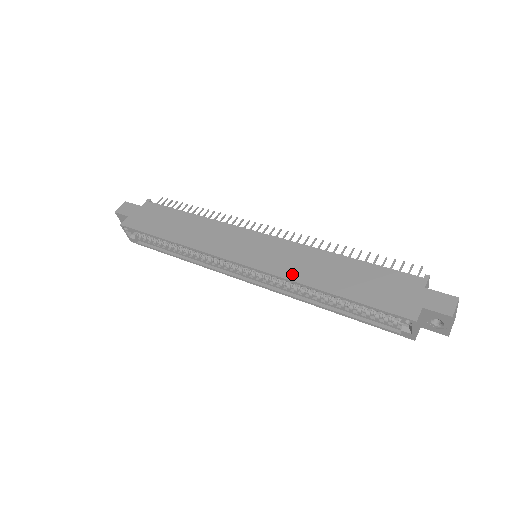
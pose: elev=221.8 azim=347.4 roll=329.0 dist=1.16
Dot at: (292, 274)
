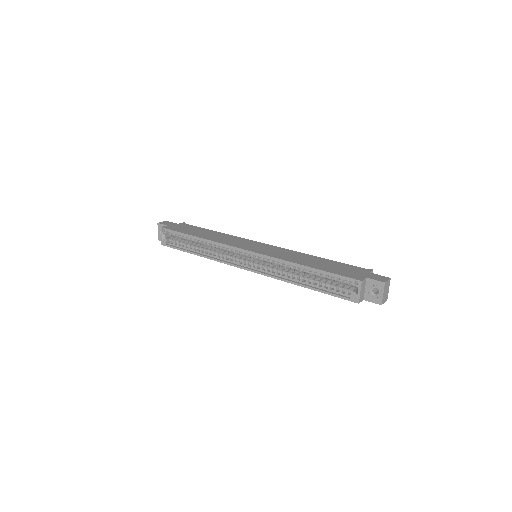
Dot at: (282, 257)
